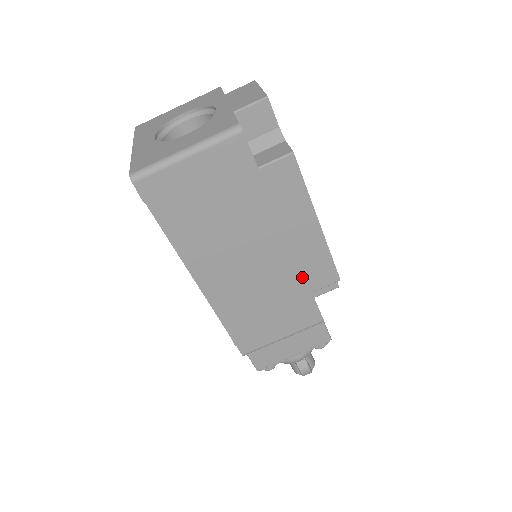
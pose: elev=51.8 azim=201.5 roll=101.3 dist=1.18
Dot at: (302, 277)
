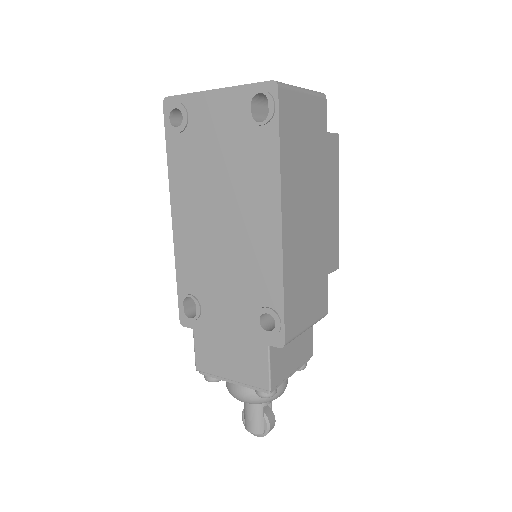
Dot at: (326, 254)
